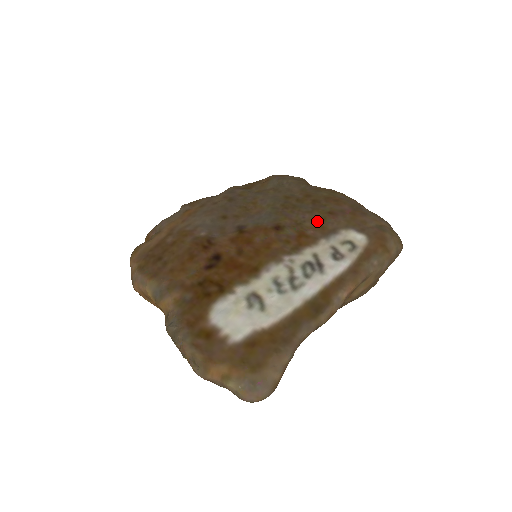
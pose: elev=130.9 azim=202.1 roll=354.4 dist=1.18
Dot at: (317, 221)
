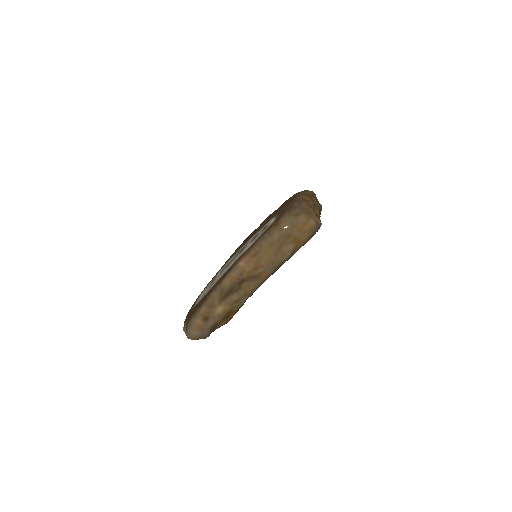
Dot at: (268, 219)
